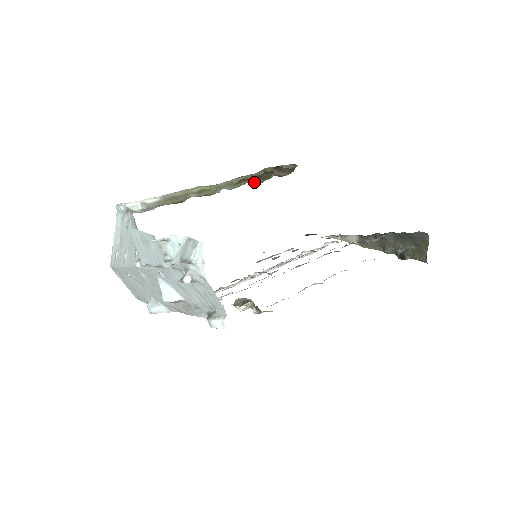
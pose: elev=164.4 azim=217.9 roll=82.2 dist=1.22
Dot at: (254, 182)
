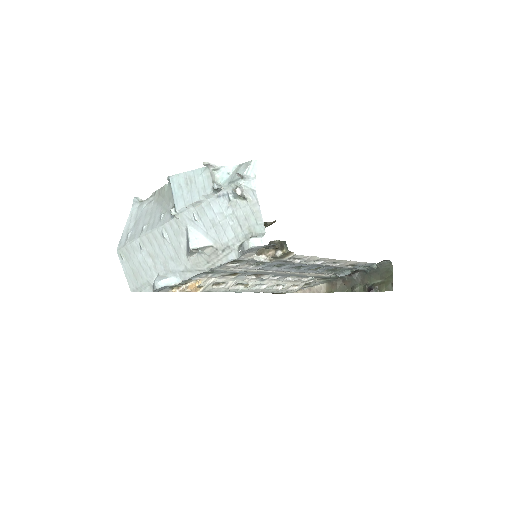
Dot at: occluded
